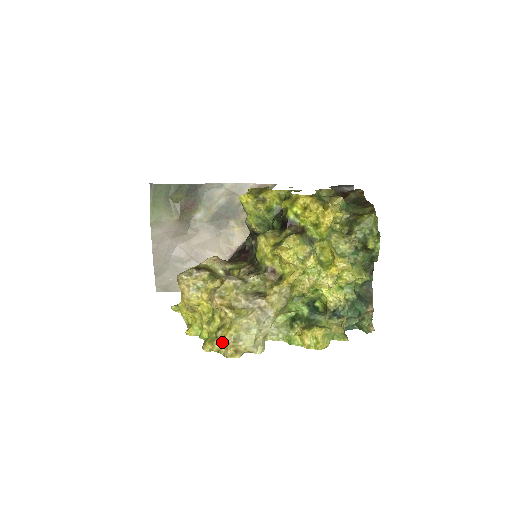
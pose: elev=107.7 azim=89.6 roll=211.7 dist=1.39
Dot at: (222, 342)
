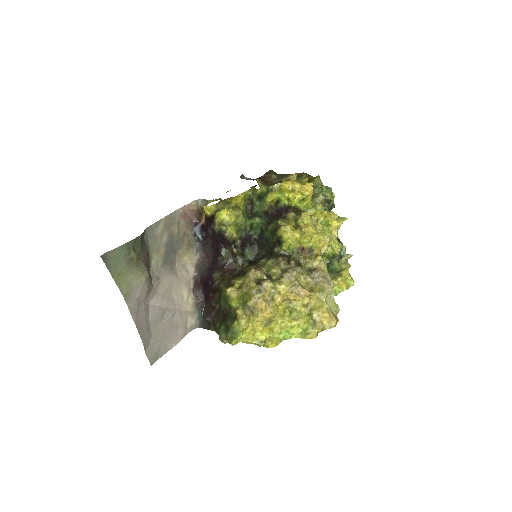
Dot at: (322, 320)
